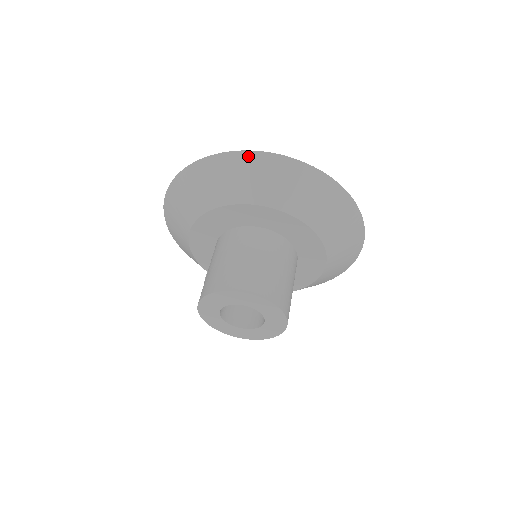
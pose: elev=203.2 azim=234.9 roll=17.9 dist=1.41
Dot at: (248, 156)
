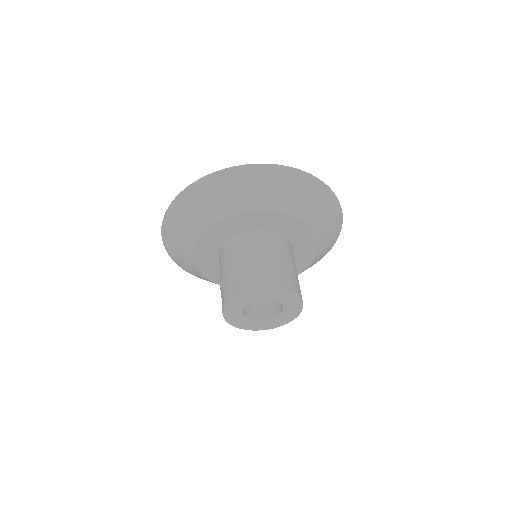
Dot at: (282, 170)
